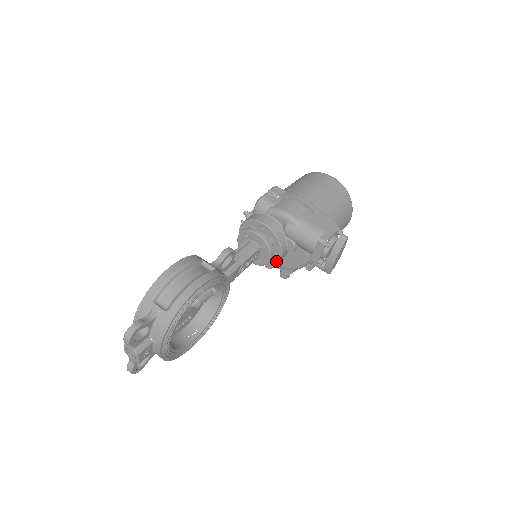
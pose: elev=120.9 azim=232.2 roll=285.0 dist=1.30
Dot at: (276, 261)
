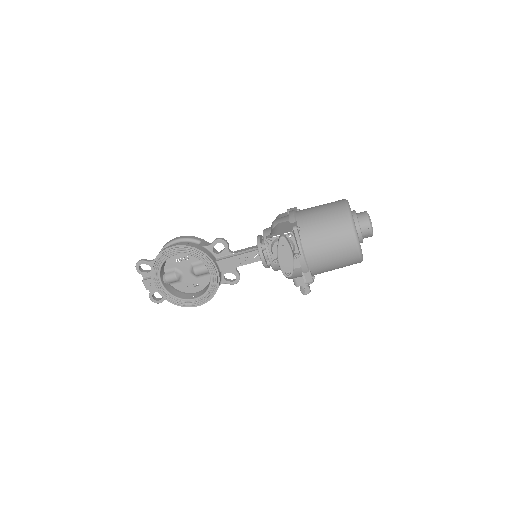
Dot at: (271, 264)
